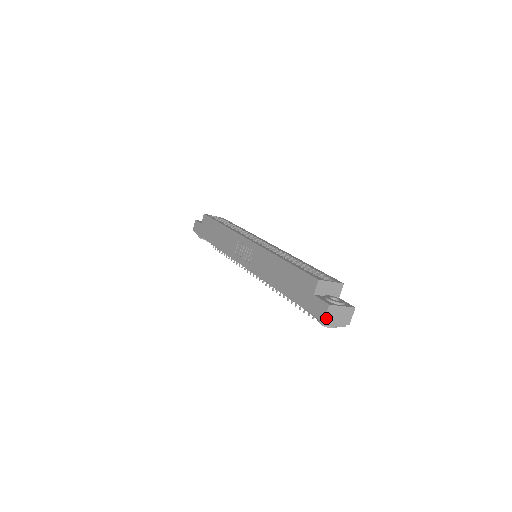
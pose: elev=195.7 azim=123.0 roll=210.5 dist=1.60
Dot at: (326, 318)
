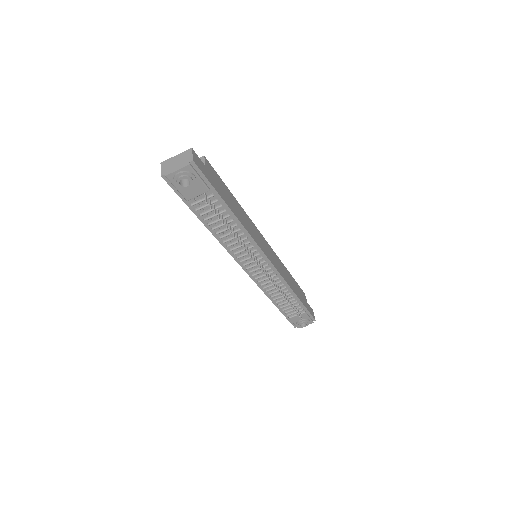
Dot at: (162, 172)
